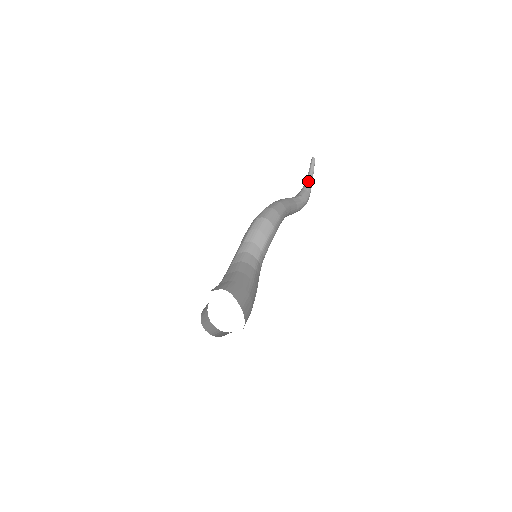
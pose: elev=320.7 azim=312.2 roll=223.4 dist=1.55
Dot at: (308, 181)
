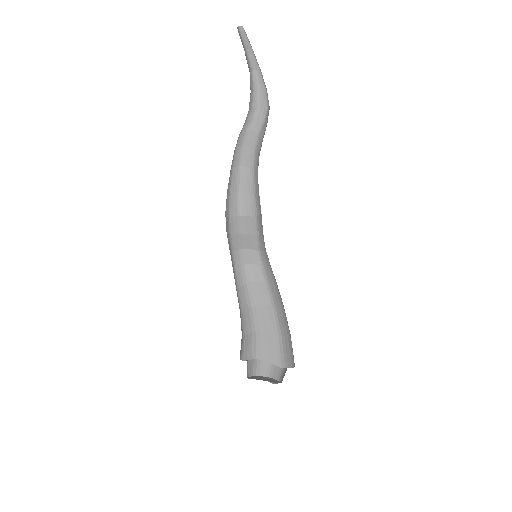
Dot at: (252, 70)
